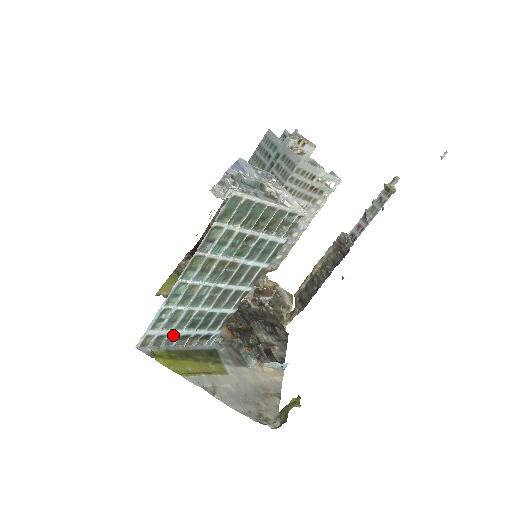
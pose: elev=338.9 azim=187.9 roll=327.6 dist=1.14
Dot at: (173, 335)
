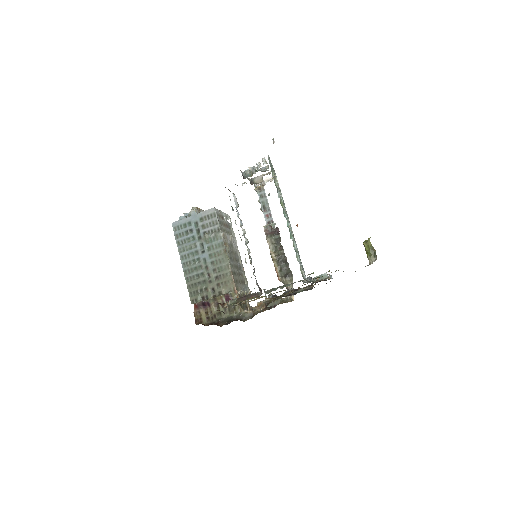
Dot at: occluded
